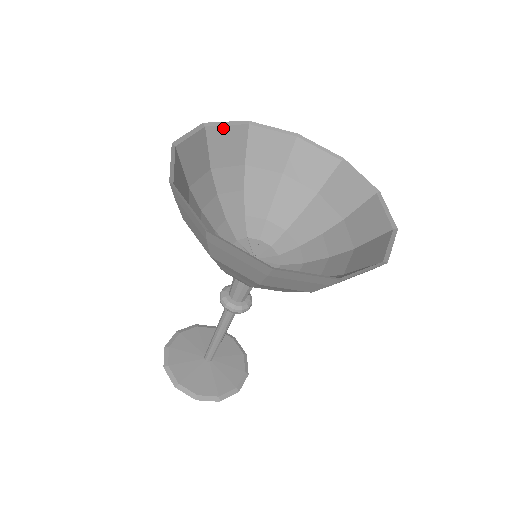
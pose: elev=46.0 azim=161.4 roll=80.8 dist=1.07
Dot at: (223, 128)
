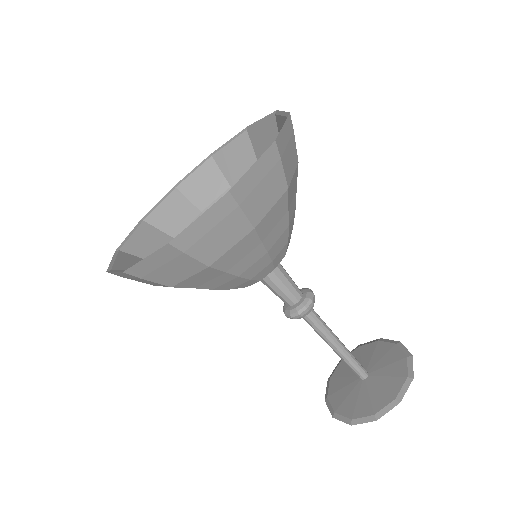
Dot at: (226, 148)
